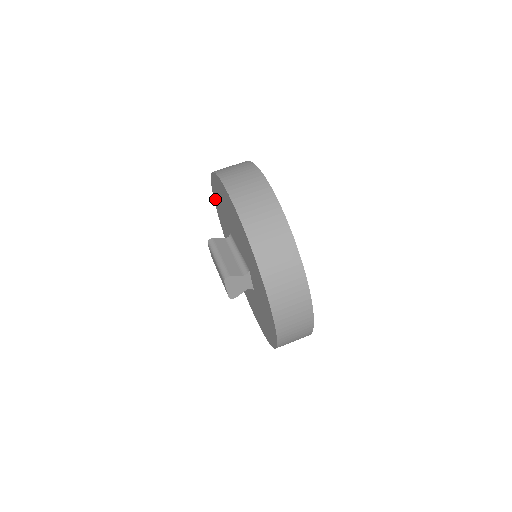
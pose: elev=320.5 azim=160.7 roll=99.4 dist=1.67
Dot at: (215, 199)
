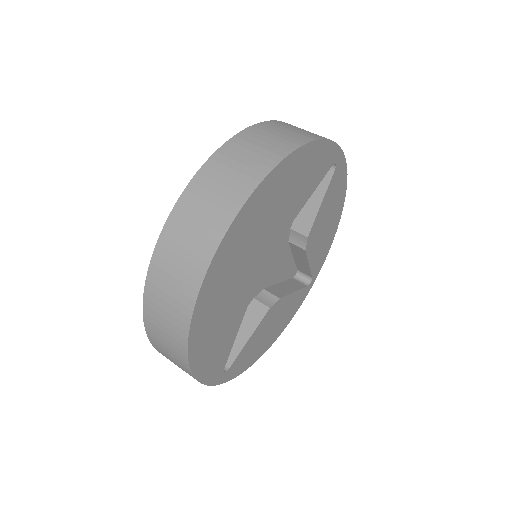
Dot at: occluded
